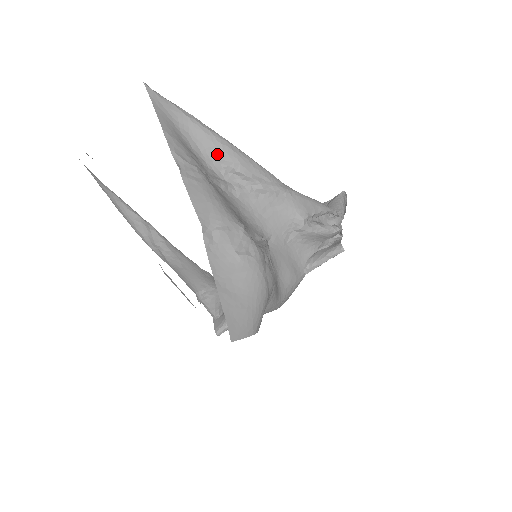
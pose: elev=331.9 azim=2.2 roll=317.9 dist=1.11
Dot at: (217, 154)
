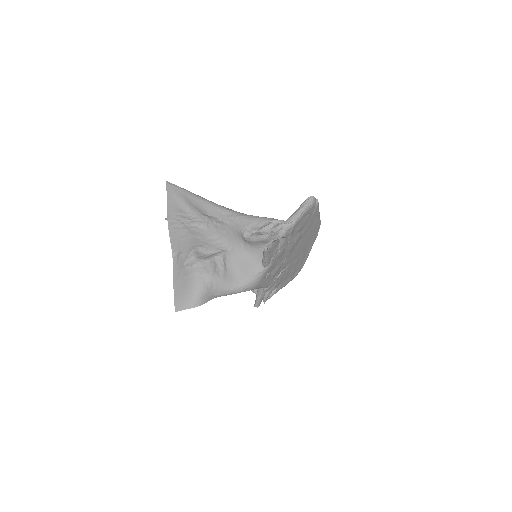
Dot at: (196, 208)
